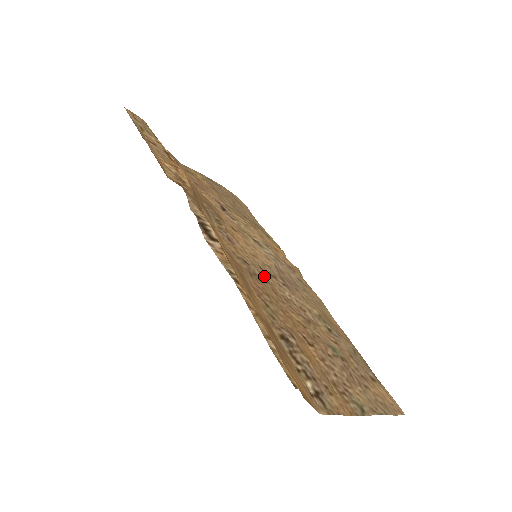
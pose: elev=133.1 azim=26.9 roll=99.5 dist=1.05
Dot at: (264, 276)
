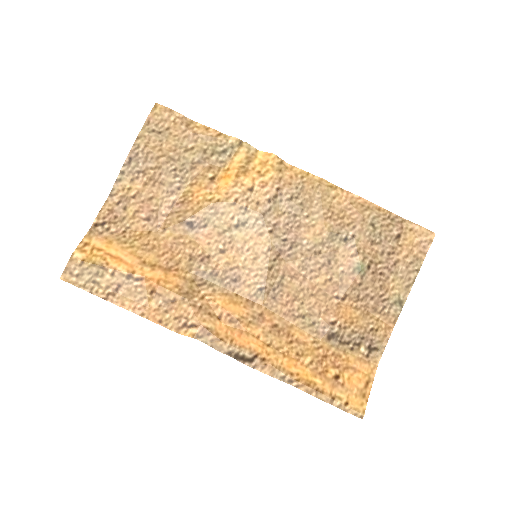
Dot at: (277, 272)
